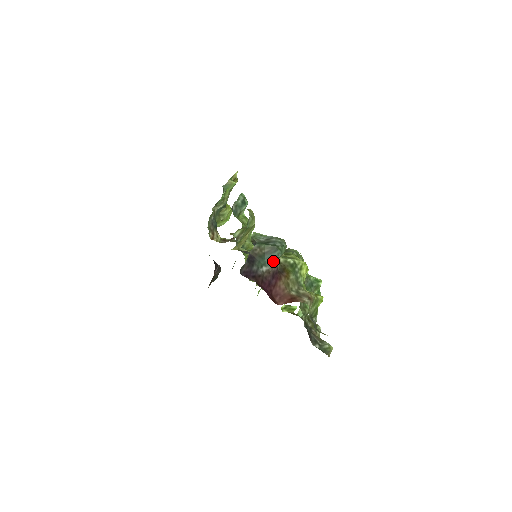
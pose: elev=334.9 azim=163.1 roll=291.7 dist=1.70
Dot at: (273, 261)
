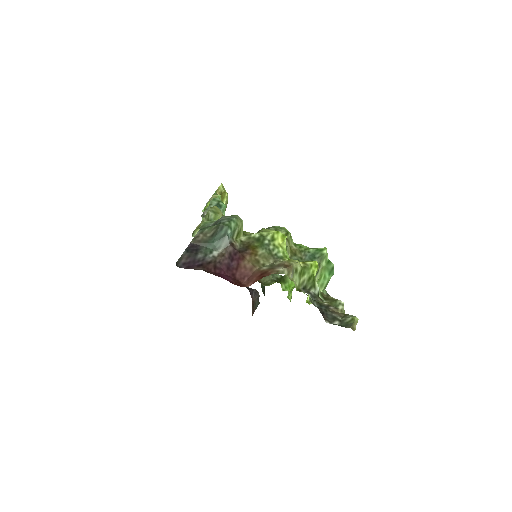
Dot at: (223, 241)
